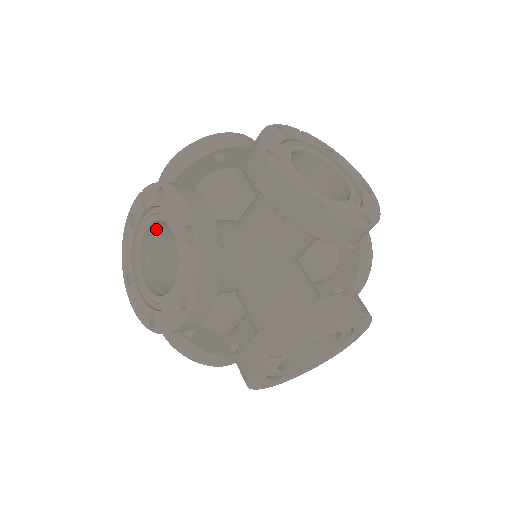
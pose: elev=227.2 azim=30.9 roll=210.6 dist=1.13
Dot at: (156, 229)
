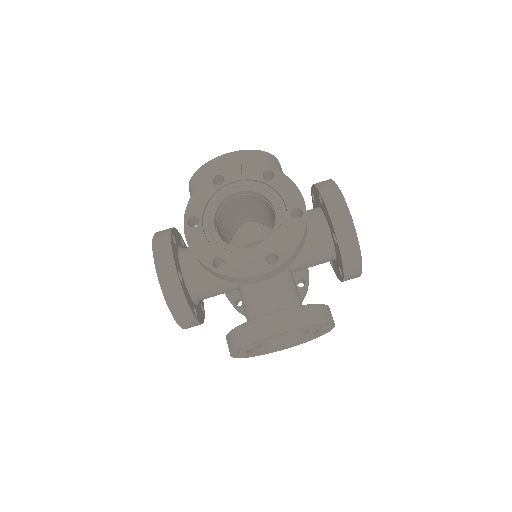
Dot at: occluded
